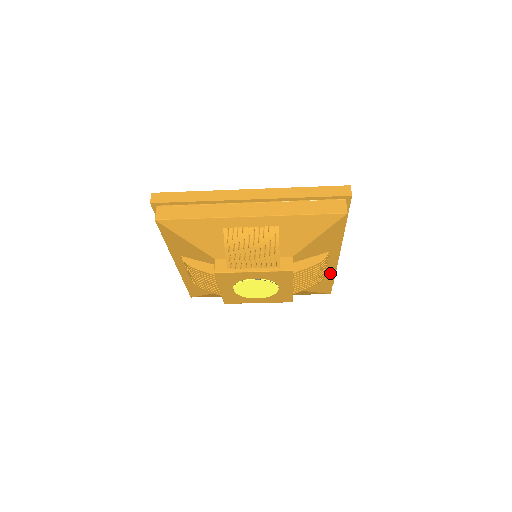
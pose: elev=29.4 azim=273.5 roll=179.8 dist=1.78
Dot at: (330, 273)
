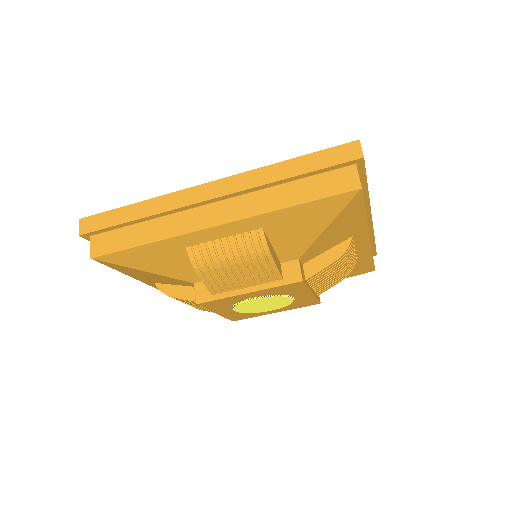
Dot at: (365, 254)
